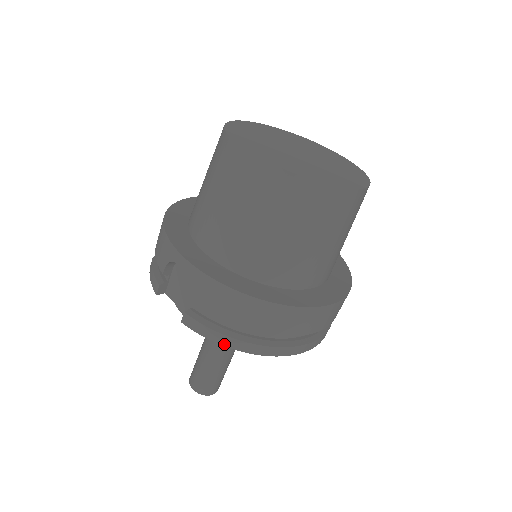
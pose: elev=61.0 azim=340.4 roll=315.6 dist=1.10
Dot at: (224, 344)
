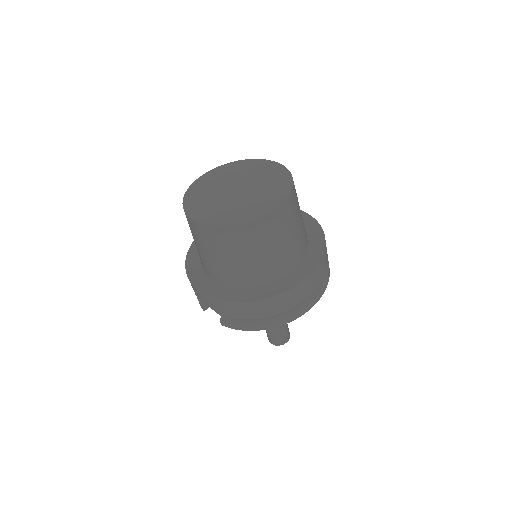
Dot at: (250, 330)
